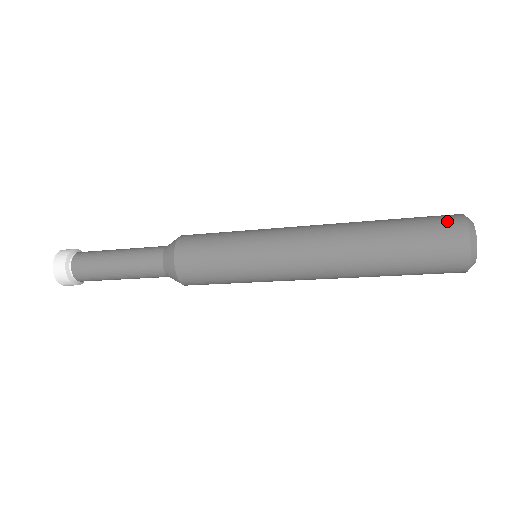
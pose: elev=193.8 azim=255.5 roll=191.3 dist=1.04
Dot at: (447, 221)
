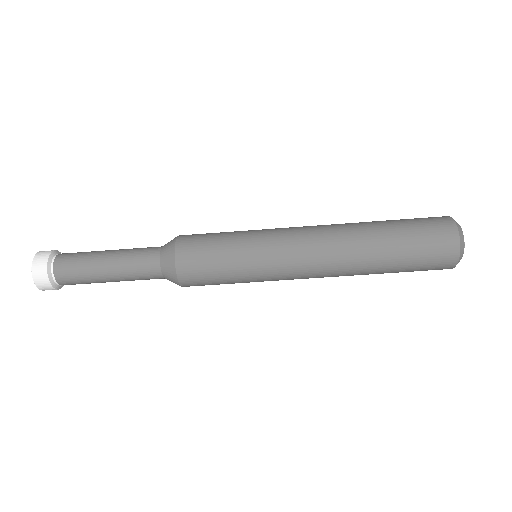
Dot at: occluded
